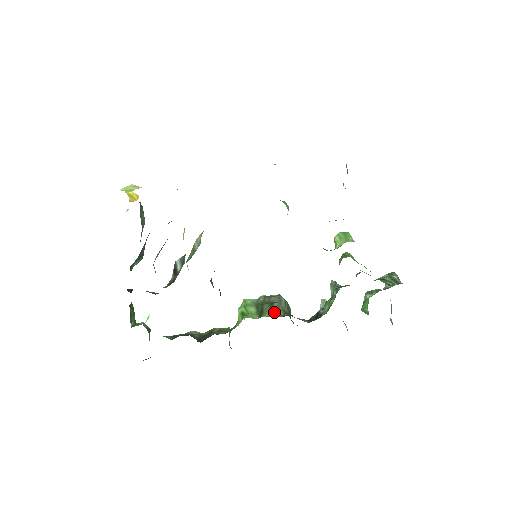
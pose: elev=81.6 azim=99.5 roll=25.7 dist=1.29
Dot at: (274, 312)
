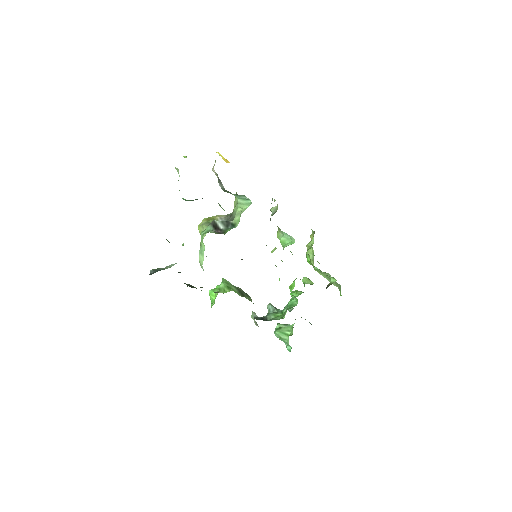
Dot at: (251, 299)
